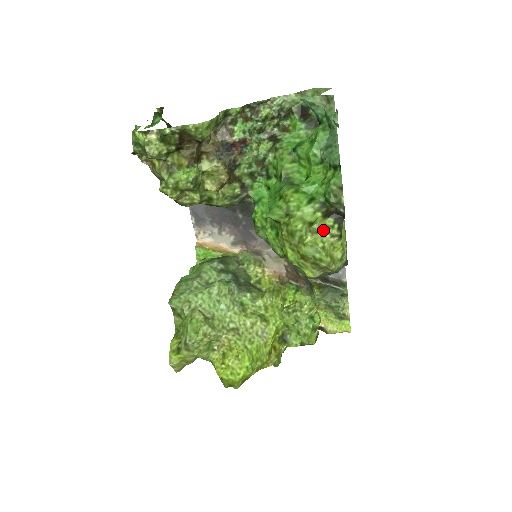
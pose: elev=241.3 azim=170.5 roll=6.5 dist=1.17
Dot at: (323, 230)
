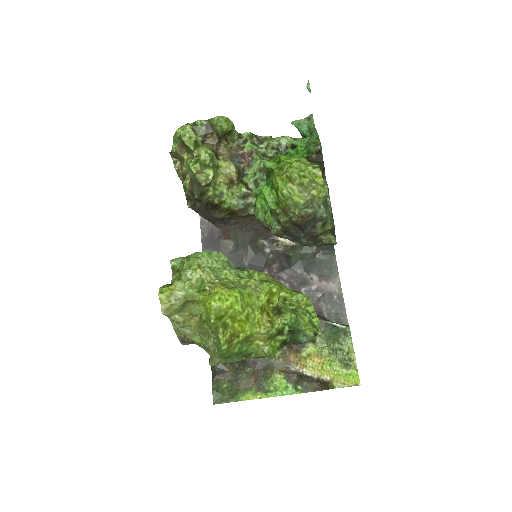
Dot at: (306, 166)
